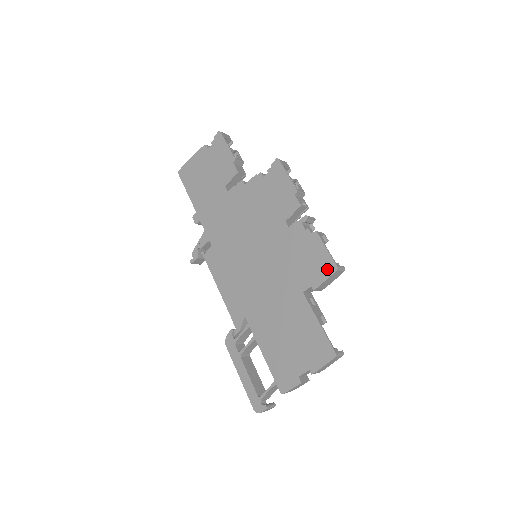
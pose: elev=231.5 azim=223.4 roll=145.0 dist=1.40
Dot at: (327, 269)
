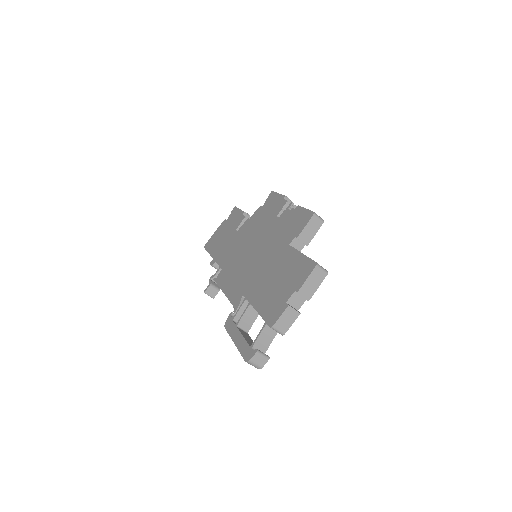
Dot at: (306, 218)
